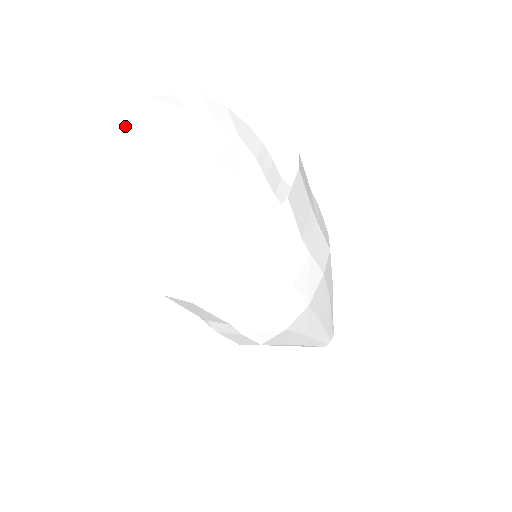
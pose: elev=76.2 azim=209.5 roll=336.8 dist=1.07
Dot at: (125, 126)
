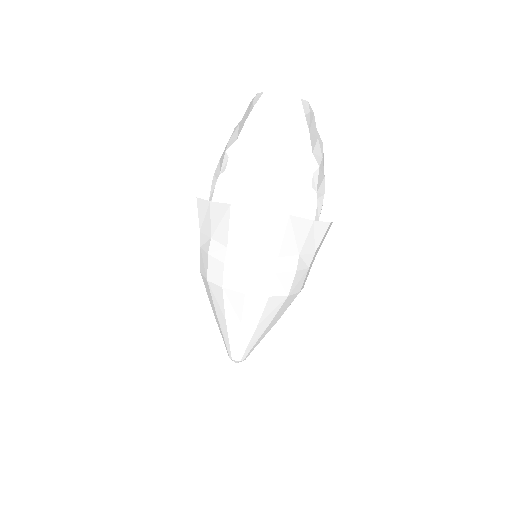
Dot at: (307, 109)
